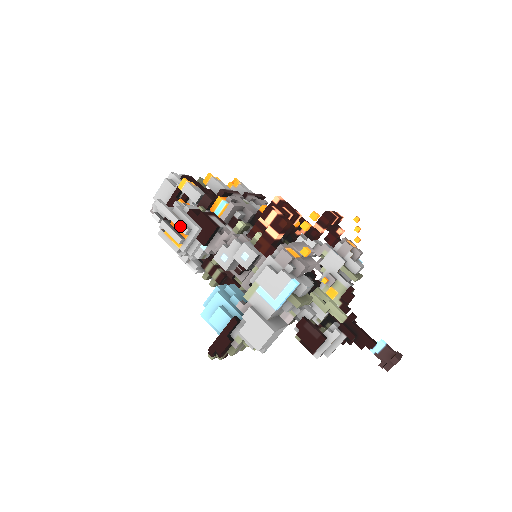
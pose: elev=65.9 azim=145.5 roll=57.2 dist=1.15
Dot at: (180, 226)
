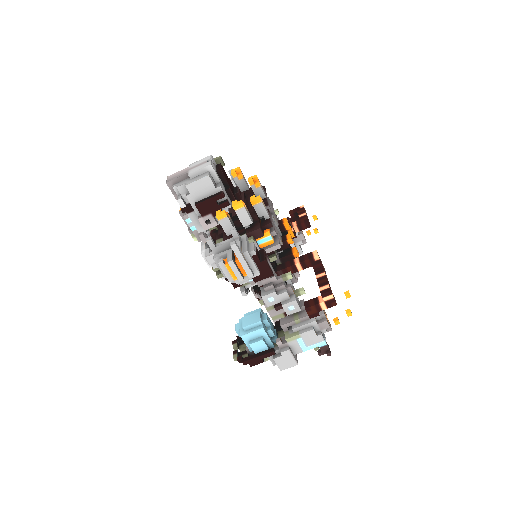
Dot at: (248, 271)
